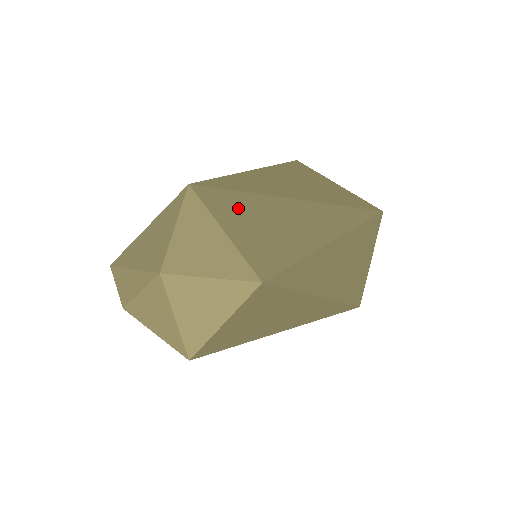
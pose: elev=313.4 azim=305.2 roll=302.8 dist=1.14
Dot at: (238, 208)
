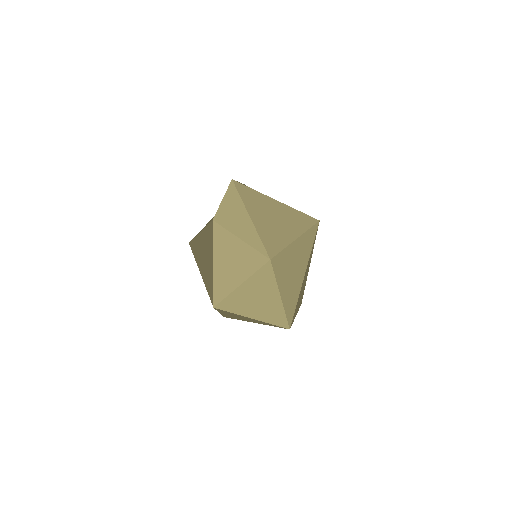
Dot at: occluded
